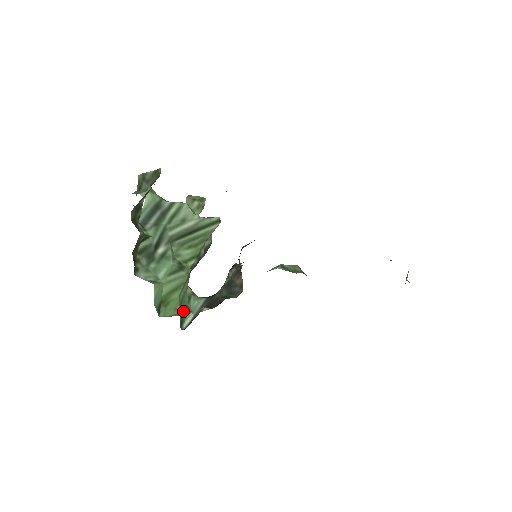
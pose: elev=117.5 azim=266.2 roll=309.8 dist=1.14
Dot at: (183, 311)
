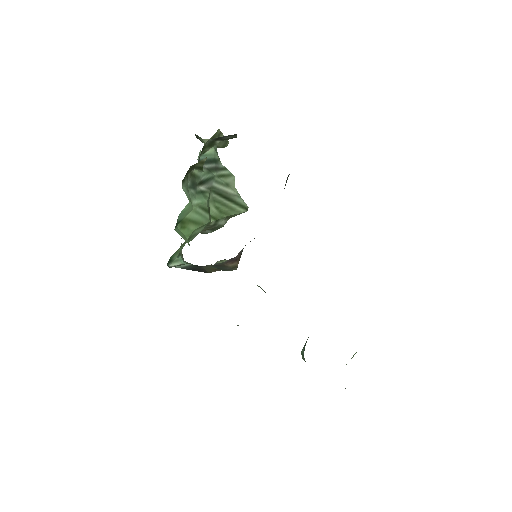
Dot at: (189, 244)
